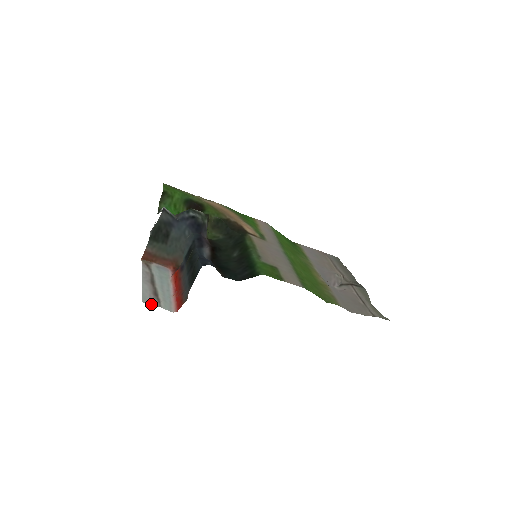
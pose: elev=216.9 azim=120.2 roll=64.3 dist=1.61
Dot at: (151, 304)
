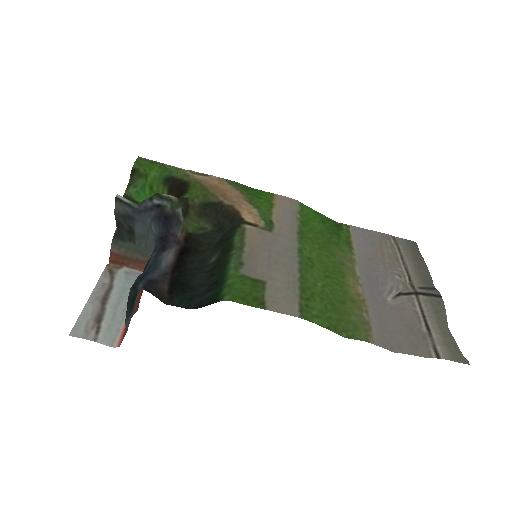
Dot at: (81, 337)
